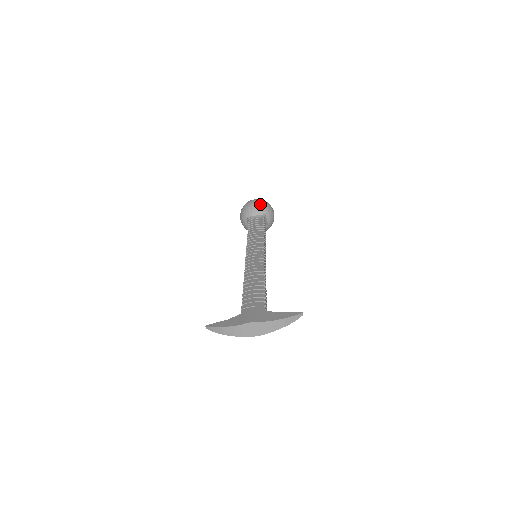
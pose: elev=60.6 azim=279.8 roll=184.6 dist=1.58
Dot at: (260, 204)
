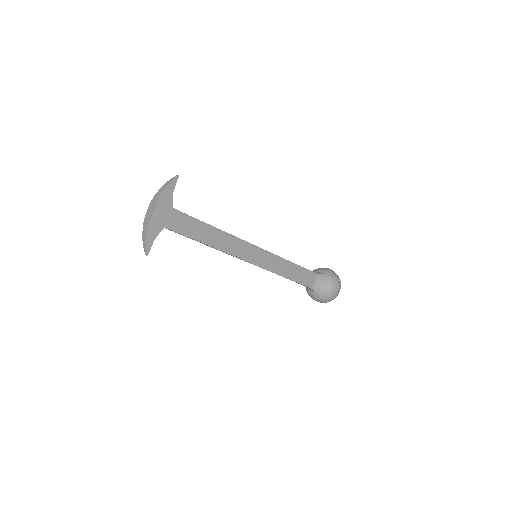
Dot at: occluded
